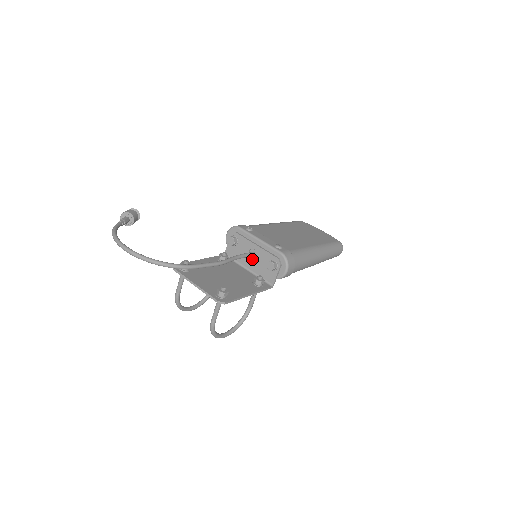
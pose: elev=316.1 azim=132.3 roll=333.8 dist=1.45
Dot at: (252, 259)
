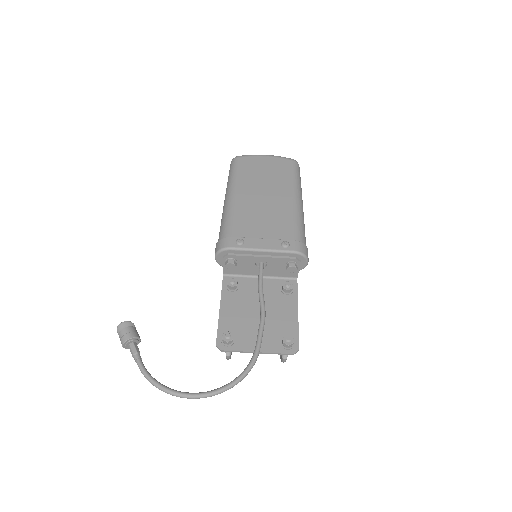
Dot at: occluded
